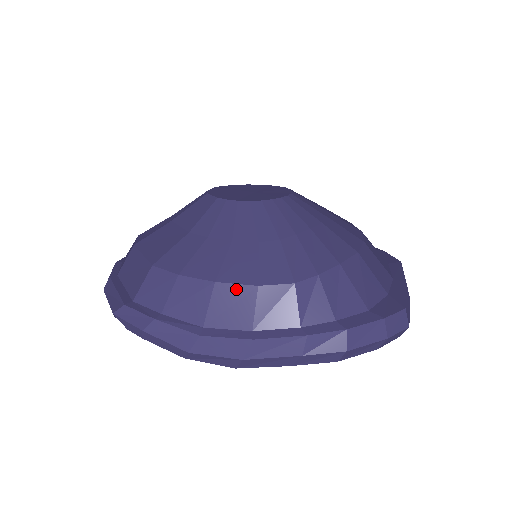
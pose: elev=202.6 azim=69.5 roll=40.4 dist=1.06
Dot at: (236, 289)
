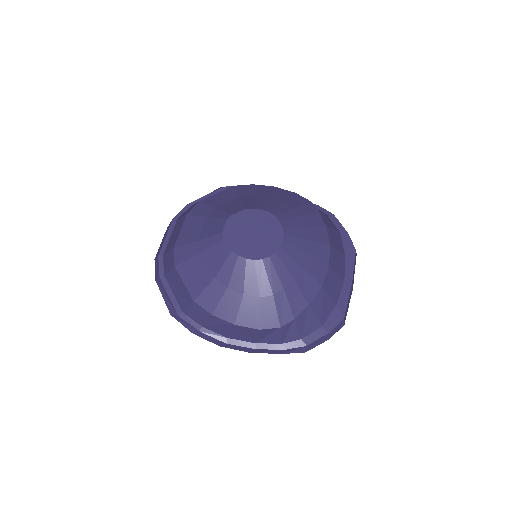
Dot at: (247, 329)
